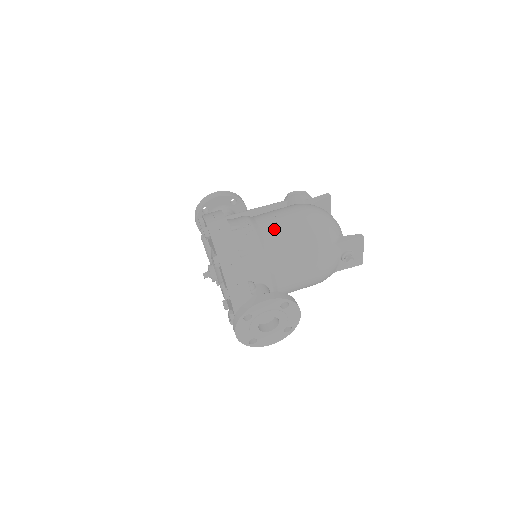
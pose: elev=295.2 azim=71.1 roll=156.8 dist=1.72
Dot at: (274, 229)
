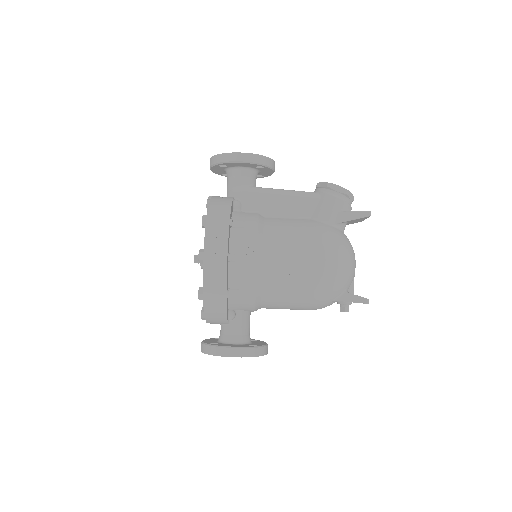
Dot at: (277, 274)
